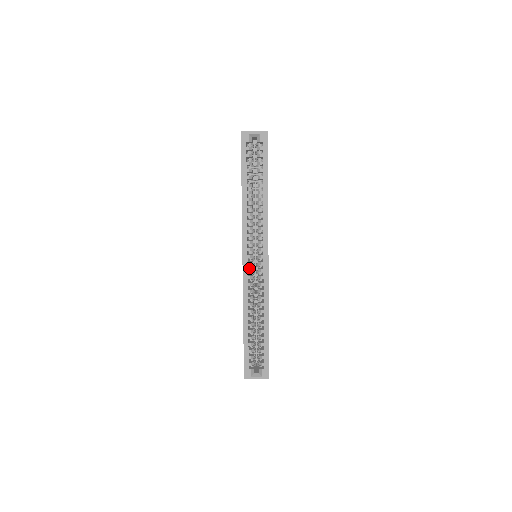
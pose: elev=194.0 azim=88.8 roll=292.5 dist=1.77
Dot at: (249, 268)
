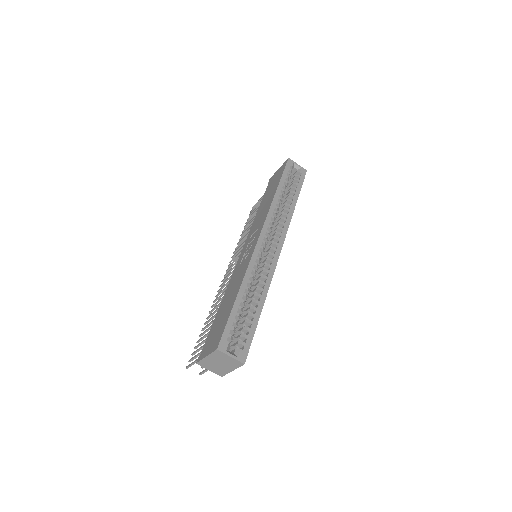
Dot at: (260, 248)
